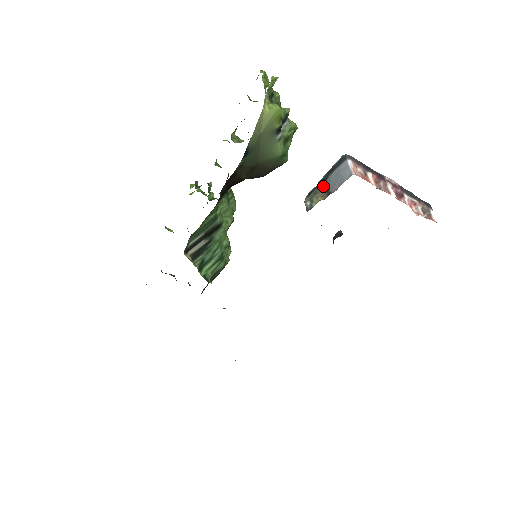
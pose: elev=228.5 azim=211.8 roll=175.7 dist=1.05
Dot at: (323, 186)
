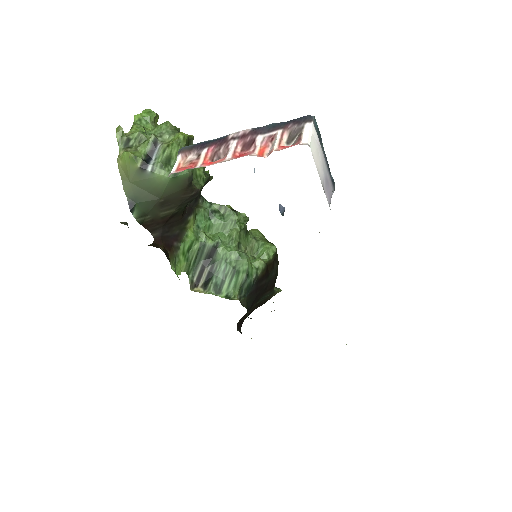
Dot at: occluded
